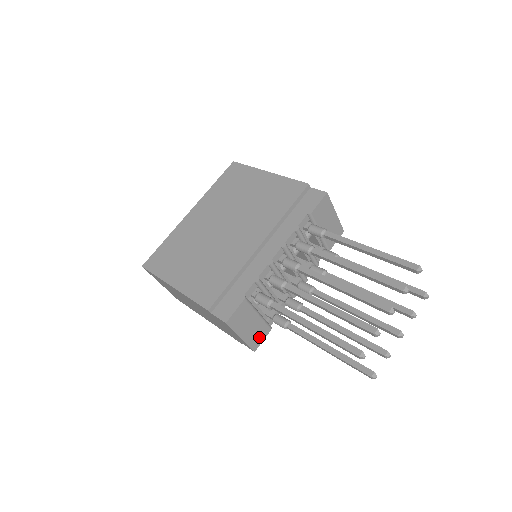
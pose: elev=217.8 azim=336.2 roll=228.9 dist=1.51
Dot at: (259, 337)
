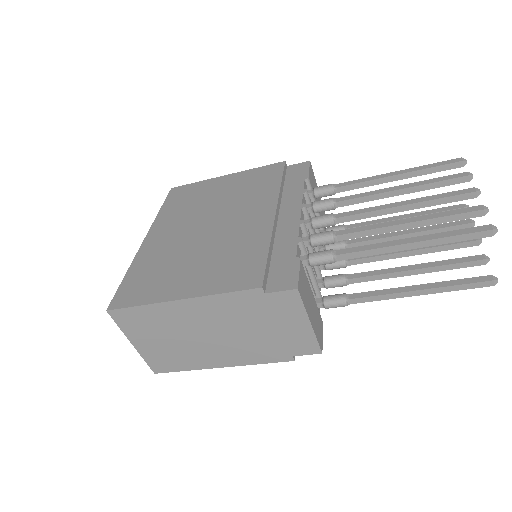
Dot at: (319, 330)
